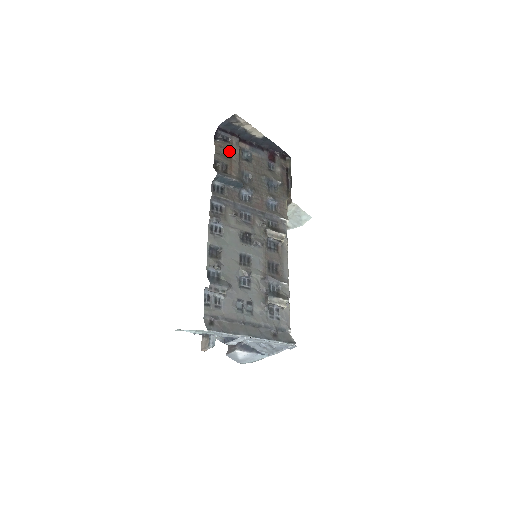
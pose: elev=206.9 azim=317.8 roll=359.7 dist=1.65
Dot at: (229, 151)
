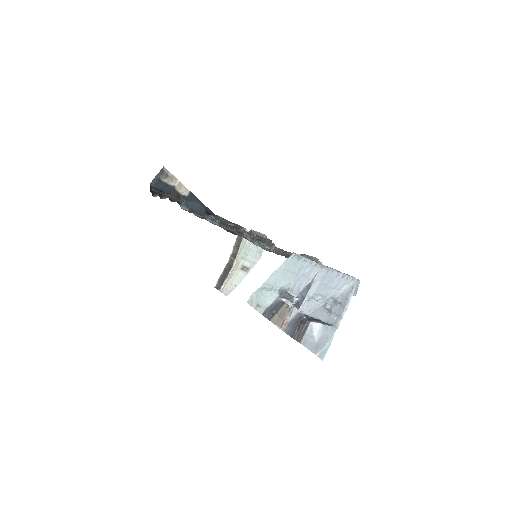
Dot at: occluded
